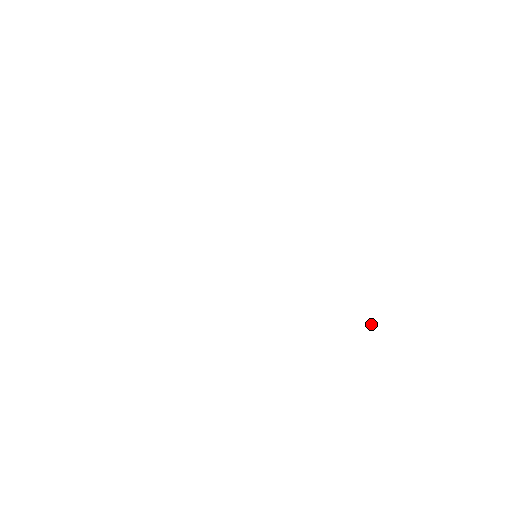
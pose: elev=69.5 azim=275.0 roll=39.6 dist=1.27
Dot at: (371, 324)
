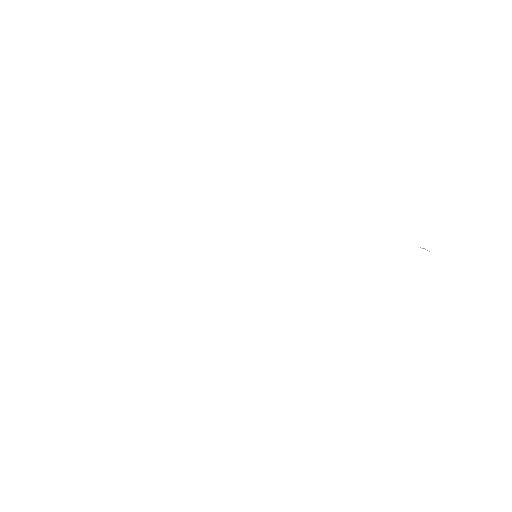
Dot at: occluded
